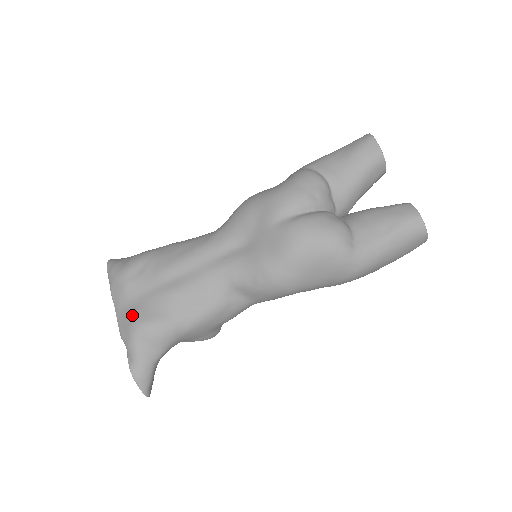
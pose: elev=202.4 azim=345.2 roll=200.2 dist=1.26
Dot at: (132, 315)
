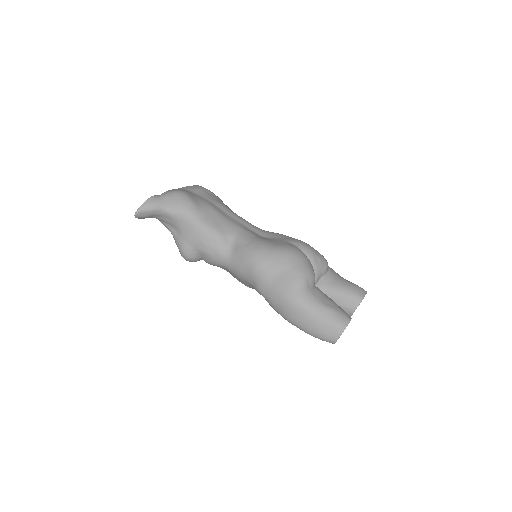
Dot at: (186, 191)
